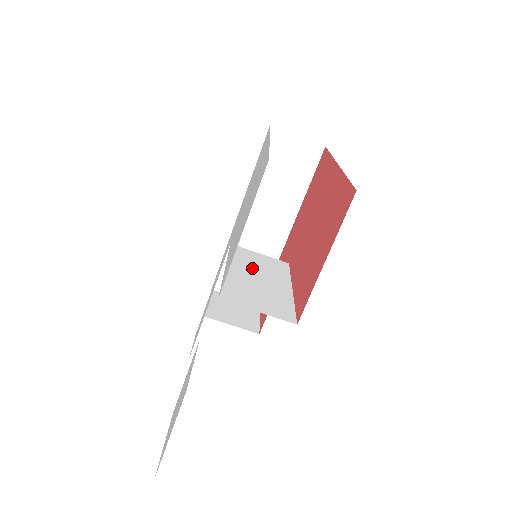
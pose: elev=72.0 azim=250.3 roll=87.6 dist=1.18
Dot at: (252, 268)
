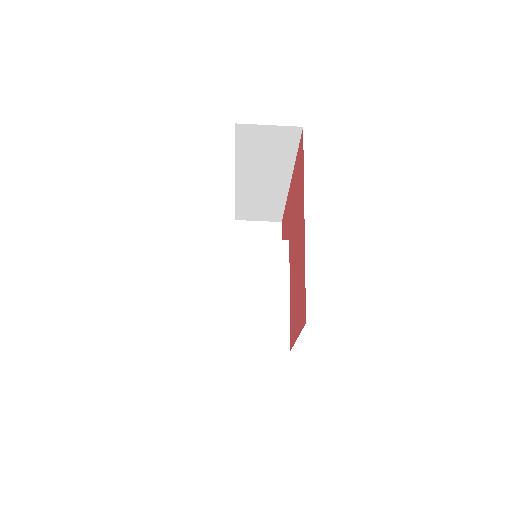
Dot at: (253, 277)
